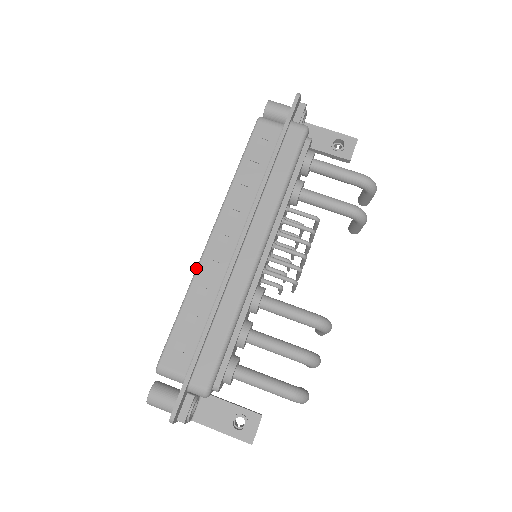
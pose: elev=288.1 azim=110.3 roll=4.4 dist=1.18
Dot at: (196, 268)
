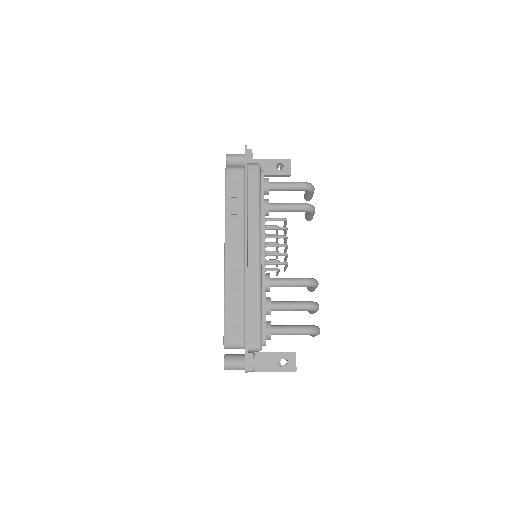
Dot at: (224, 276)
